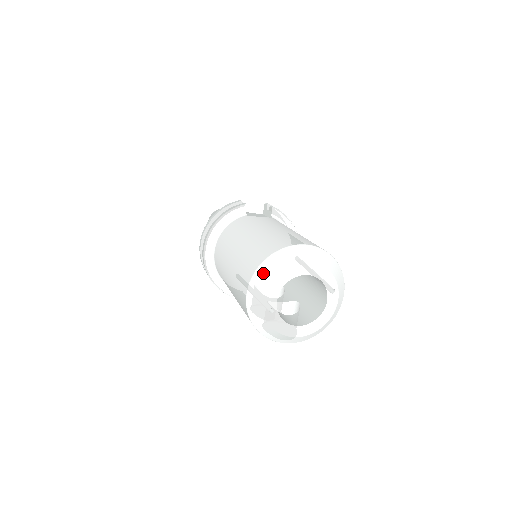
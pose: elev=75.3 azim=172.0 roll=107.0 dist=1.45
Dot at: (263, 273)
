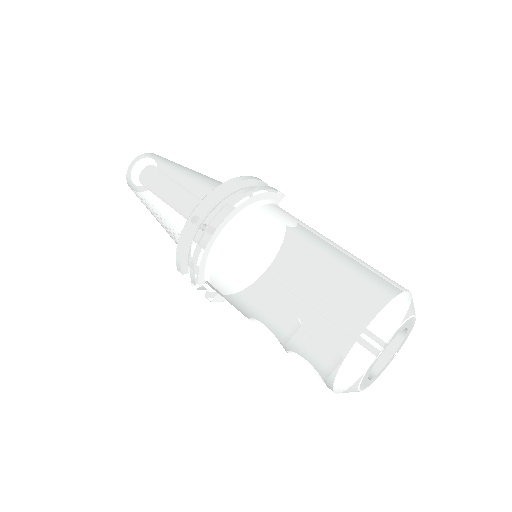
Dot at: (397, 309)
